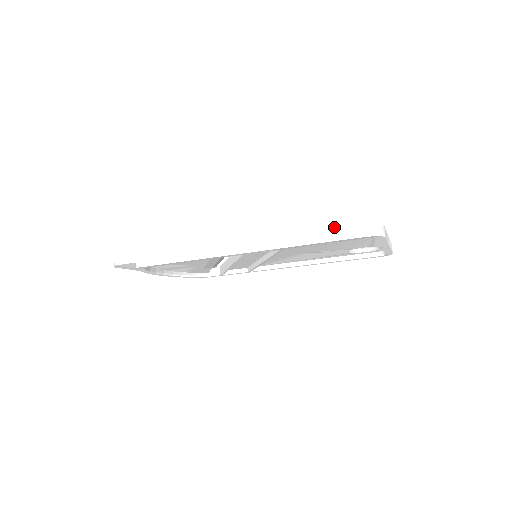
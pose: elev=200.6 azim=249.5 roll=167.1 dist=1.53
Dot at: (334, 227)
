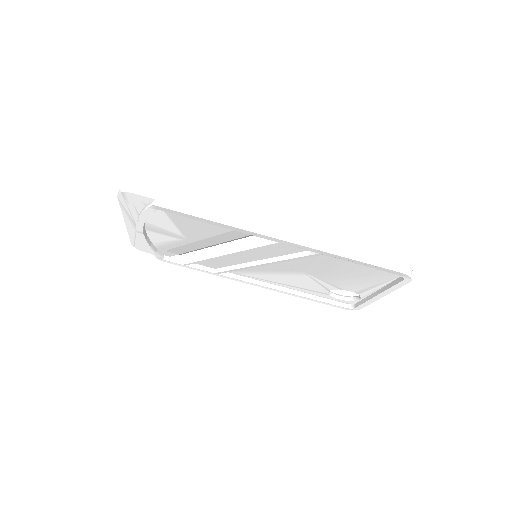
Dot at: (378, 253)
